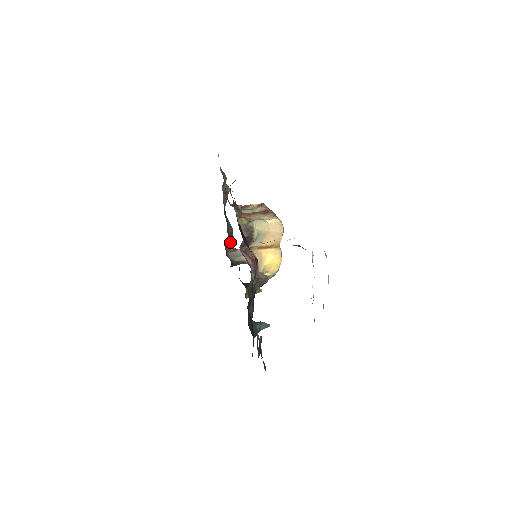
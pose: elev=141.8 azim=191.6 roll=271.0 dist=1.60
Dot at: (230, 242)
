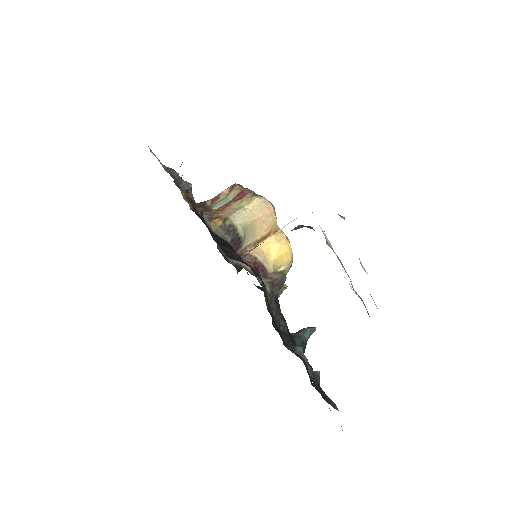
Dot at: occluded
